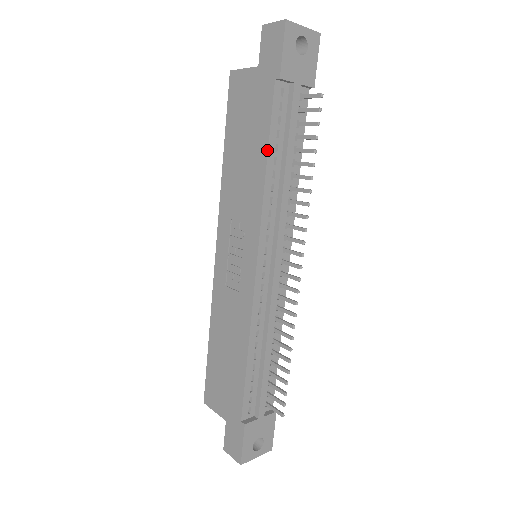
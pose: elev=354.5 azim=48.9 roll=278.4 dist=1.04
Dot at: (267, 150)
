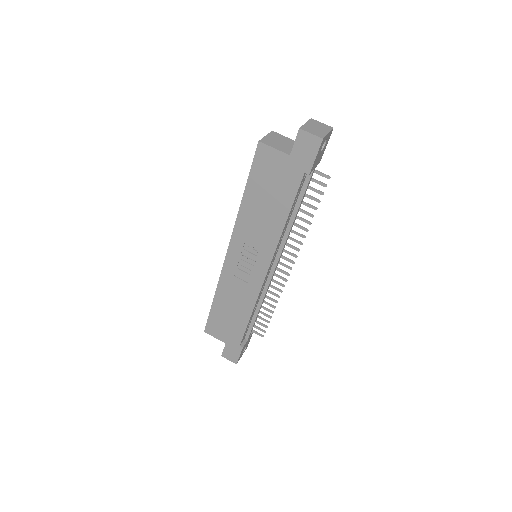
Dot at: (289, 213)
